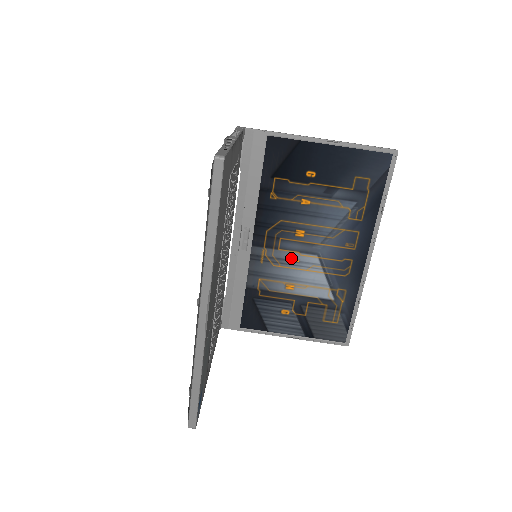
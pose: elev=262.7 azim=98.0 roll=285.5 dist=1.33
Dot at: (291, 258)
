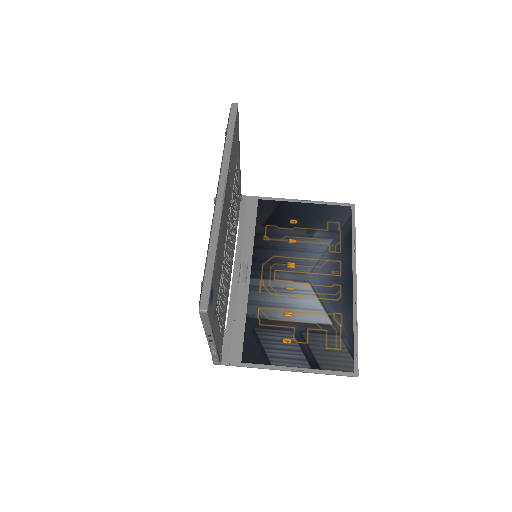
Dot at: (286, 287)
